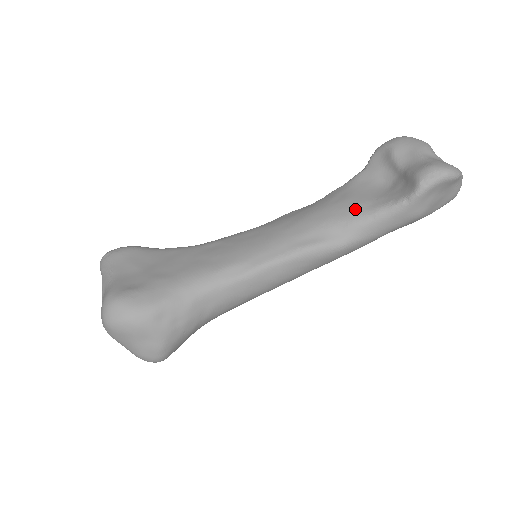
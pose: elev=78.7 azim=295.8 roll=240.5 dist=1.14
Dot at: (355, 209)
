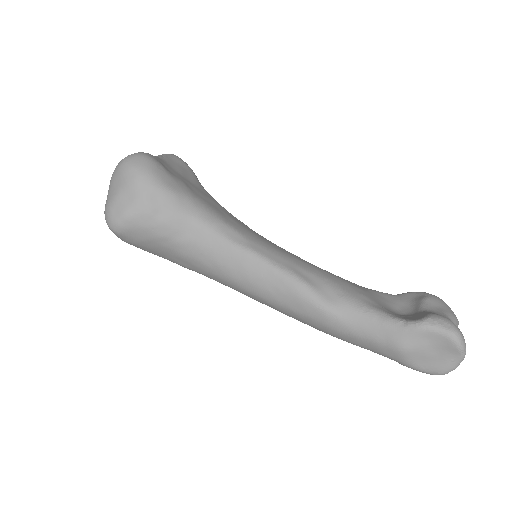
Dot at: (360, 295)
